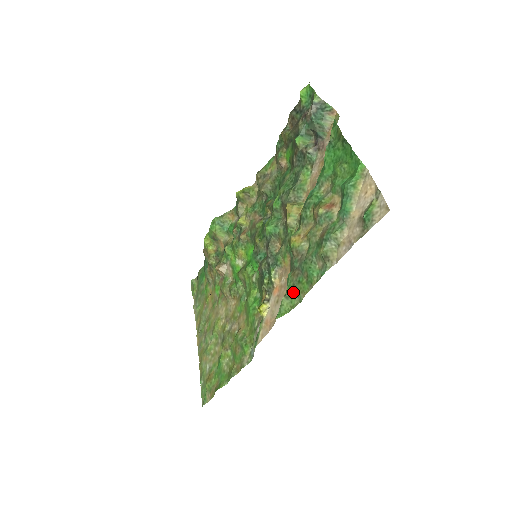
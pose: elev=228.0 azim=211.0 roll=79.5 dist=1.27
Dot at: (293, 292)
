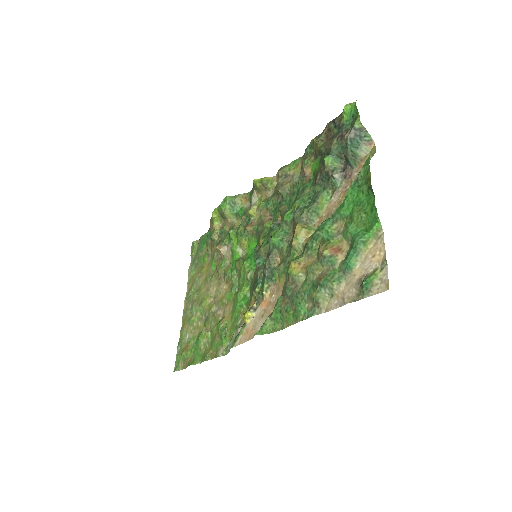
Dot at: (278, 317)
